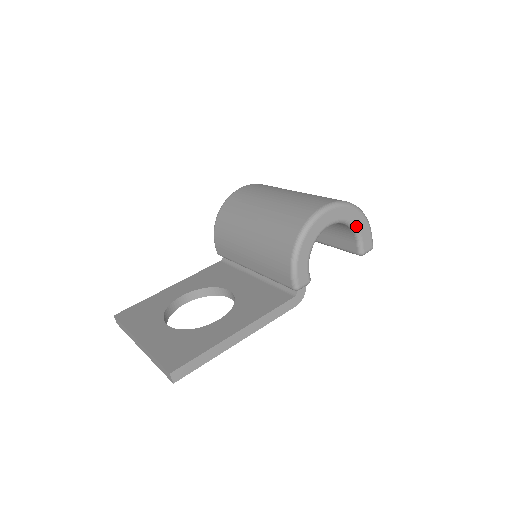
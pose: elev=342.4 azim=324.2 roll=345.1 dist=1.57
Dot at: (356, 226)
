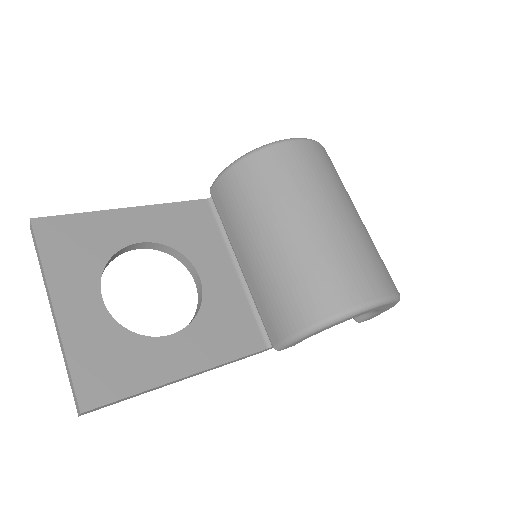
Dot at: (381, 310)
